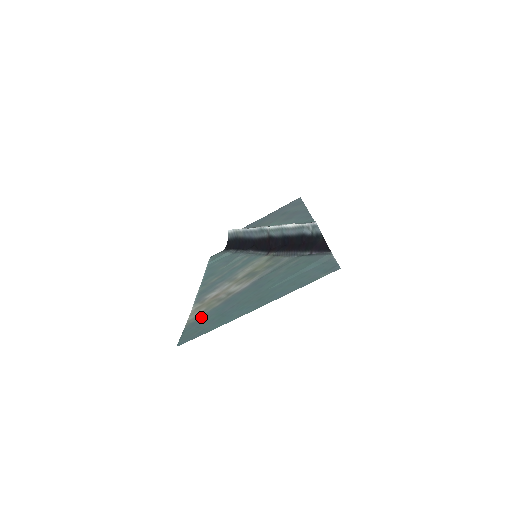
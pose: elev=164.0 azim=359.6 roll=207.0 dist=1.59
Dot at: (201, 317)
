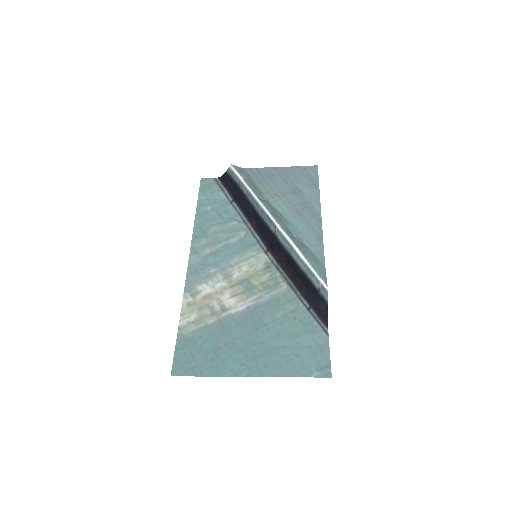
Dot at: (194, 334)
